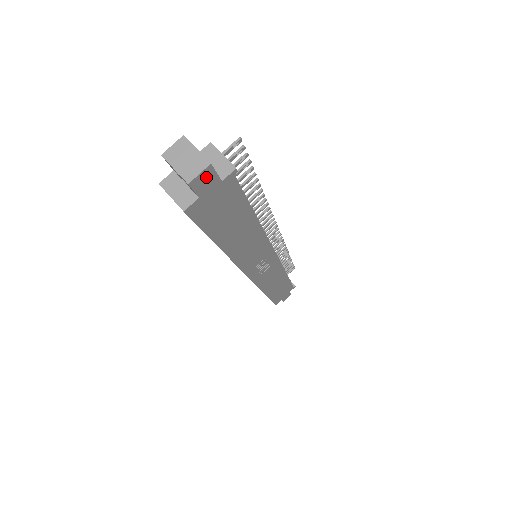
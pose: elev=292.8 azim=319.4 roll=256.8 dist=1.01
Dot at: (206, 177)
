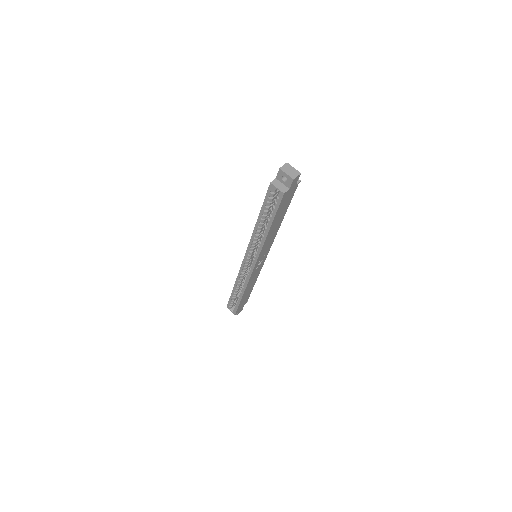
Dot at: (296, 179)
